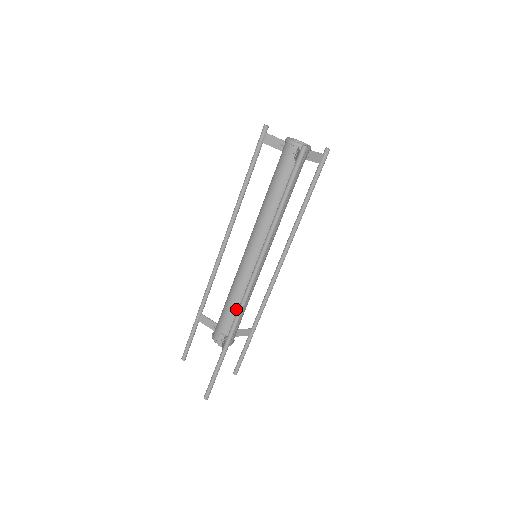
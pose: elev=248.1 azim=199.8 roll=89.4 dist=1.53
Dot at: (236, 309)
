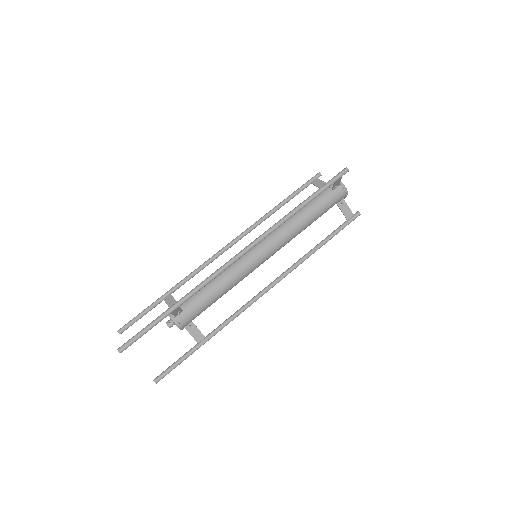
Dot at: (209, 288)
